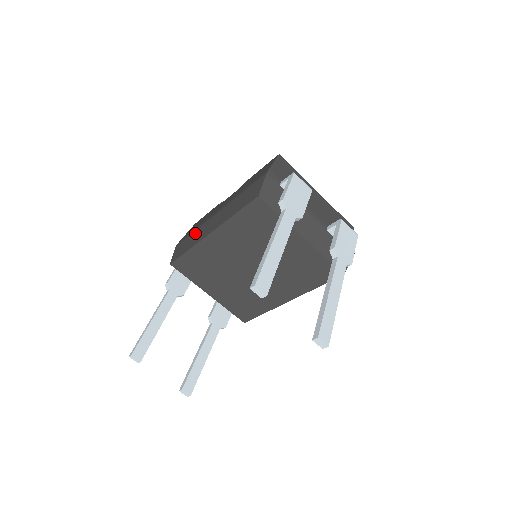
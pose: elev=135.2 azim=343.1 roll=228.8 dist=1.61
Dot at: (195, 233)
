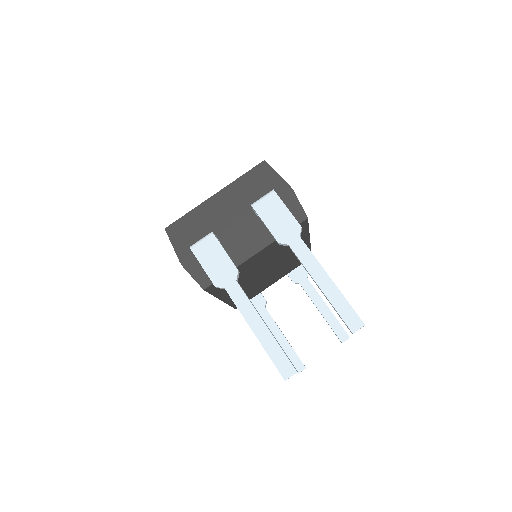
Dot at: occluded
